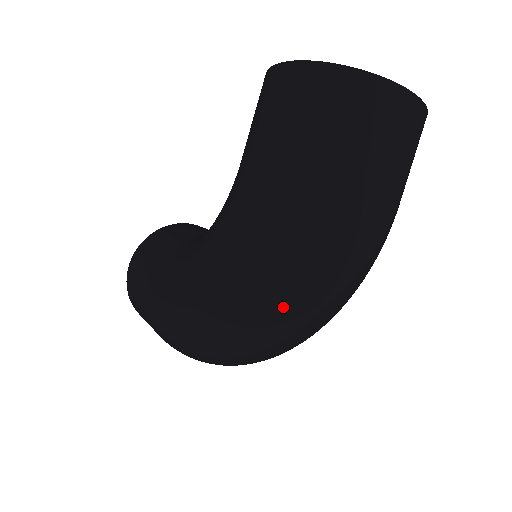
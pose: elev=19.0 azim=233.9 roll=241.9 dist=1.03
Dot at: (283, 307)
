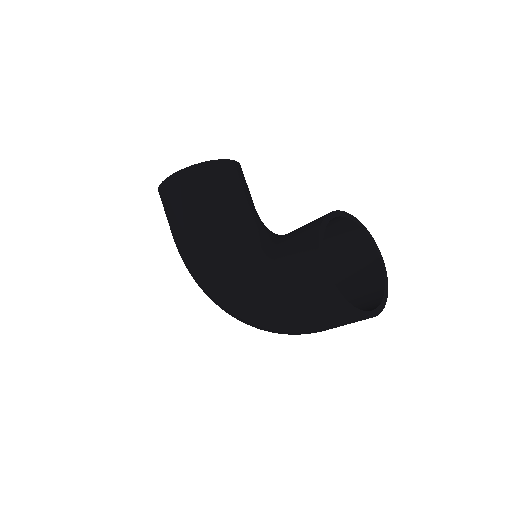
Dot at: occluded
